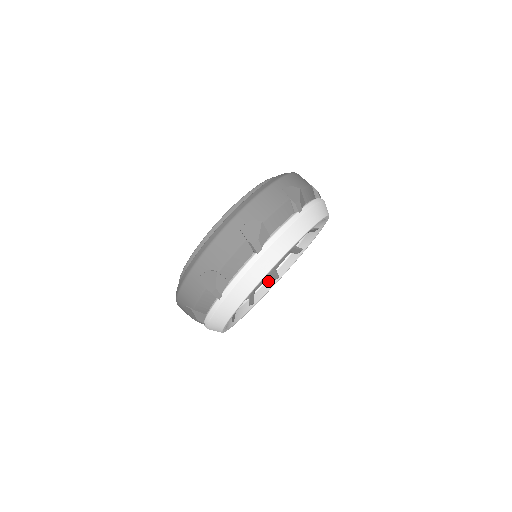
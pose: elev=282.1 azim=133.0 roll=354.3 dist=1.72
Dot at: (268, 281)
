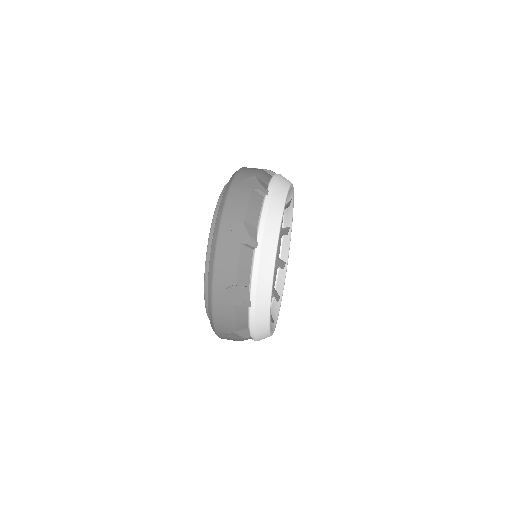
Dot at: occluded
